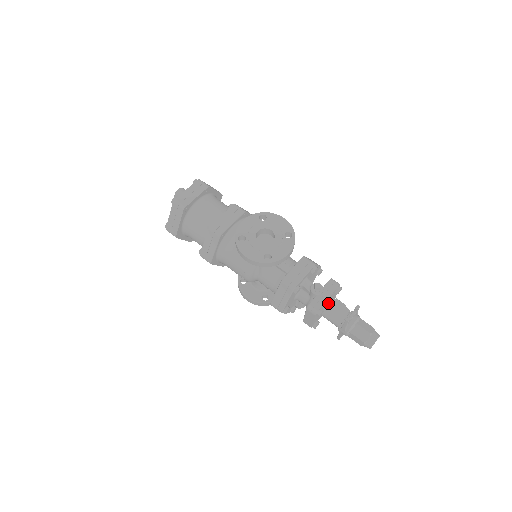
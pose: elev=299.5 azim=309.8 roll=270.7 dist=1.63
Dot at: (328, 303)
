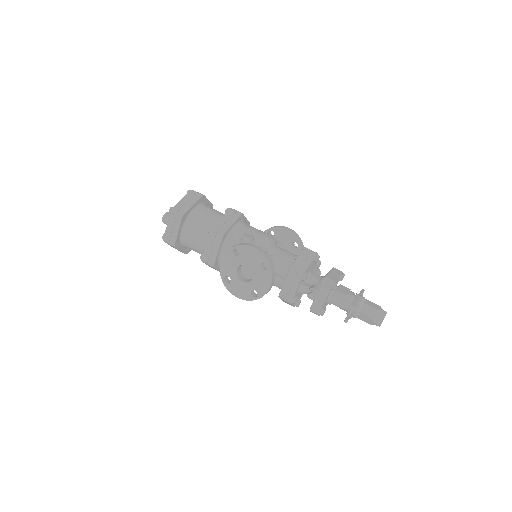
Dot at: (329, 297)
